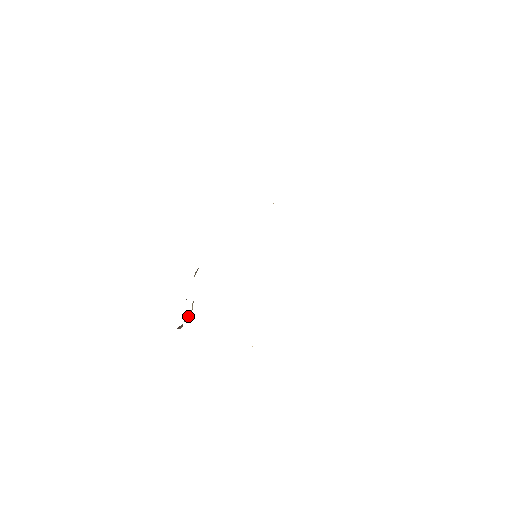
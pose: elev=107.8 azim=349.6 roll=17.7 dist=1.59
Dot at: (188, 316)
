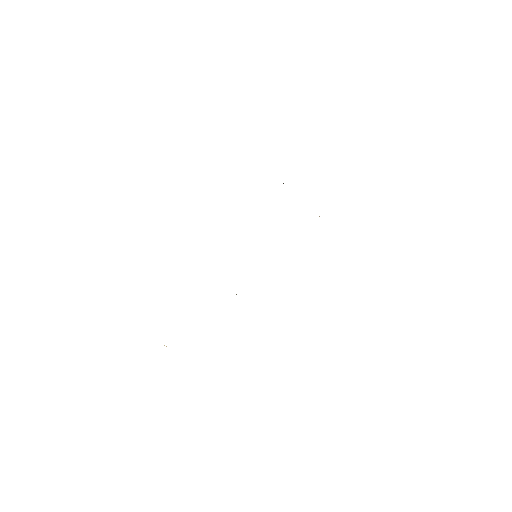
Dot at: occluded
